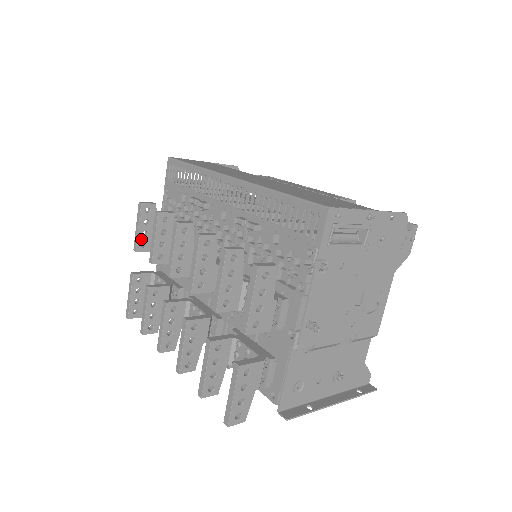
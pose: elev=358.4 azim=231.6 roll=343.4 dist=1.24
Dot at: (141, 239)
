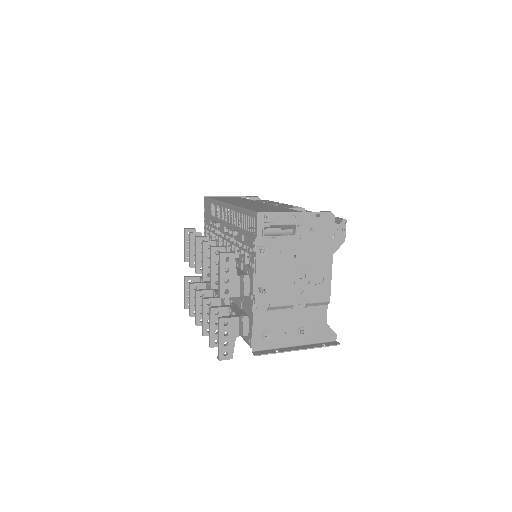
Dot at: (188, 253)
